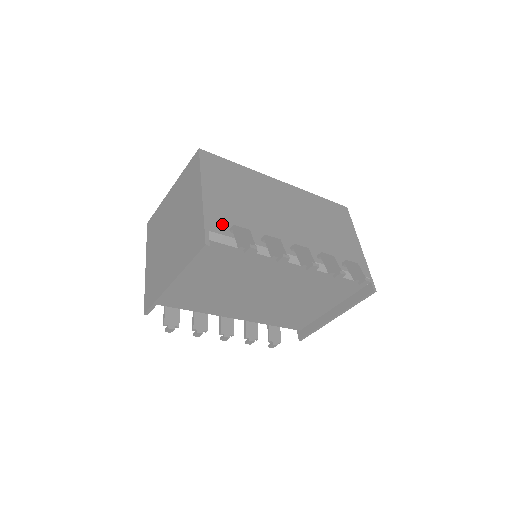
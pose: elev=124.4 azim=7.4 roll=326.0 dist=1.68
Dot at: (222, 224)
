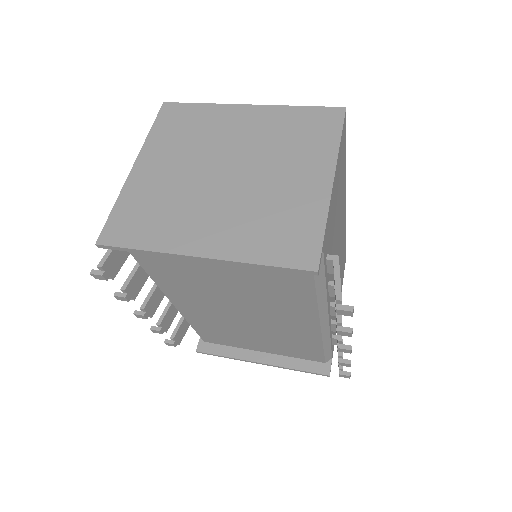
Dot at: (327, 243)
